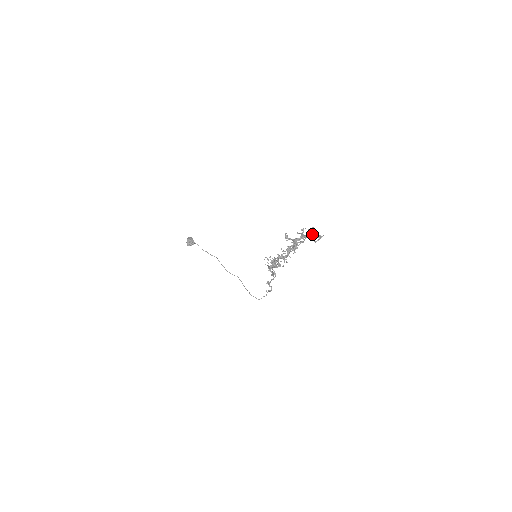
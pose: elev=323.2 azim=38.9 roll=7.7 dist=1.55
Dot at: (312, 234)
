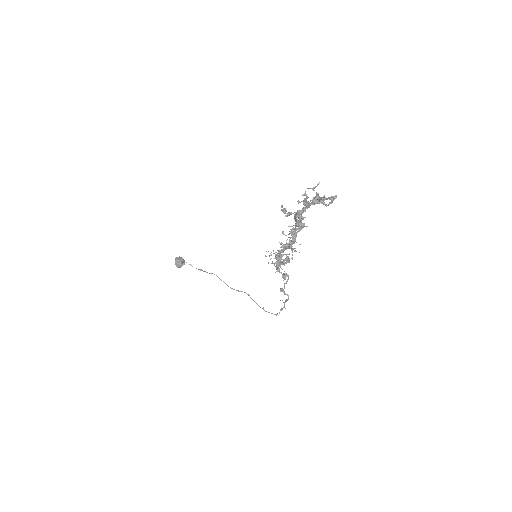
Dot at: occluded
